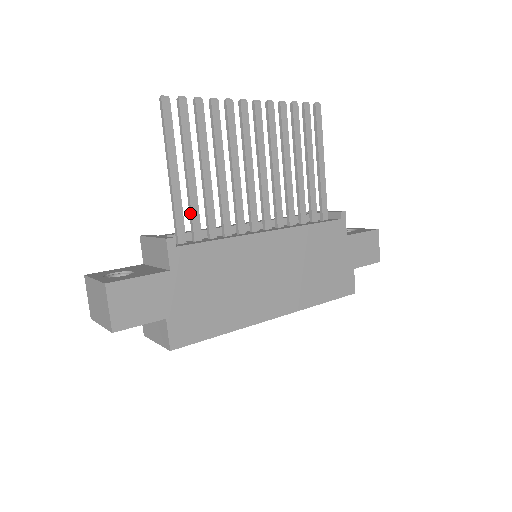
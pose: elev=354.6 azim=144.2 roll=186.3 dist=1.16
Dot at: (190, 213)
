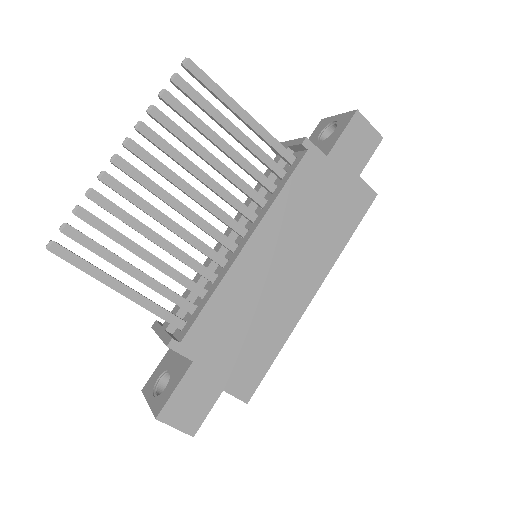
Dot at: occluded
